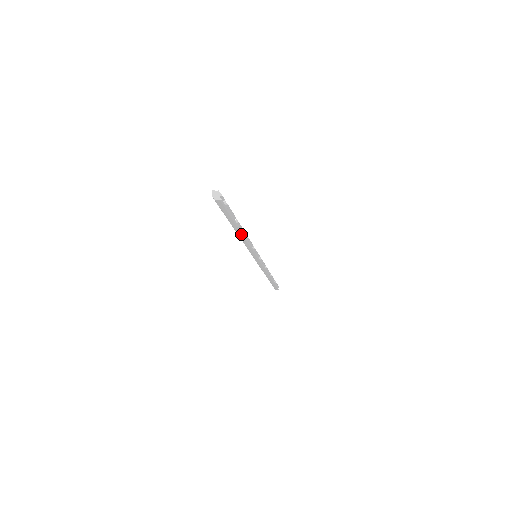
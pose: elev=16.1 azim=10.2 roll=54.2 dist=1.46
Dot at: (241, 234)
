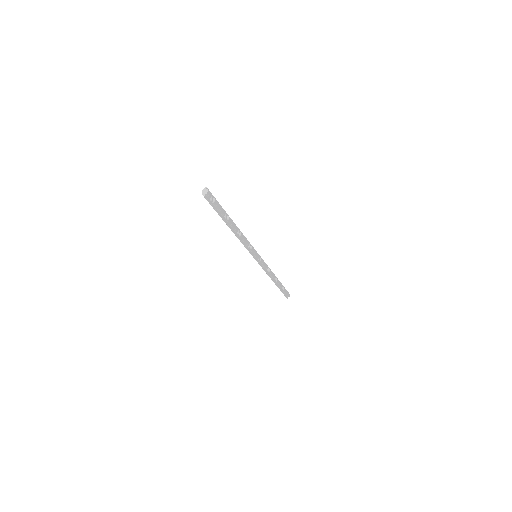
Dot at: (231, 230)
